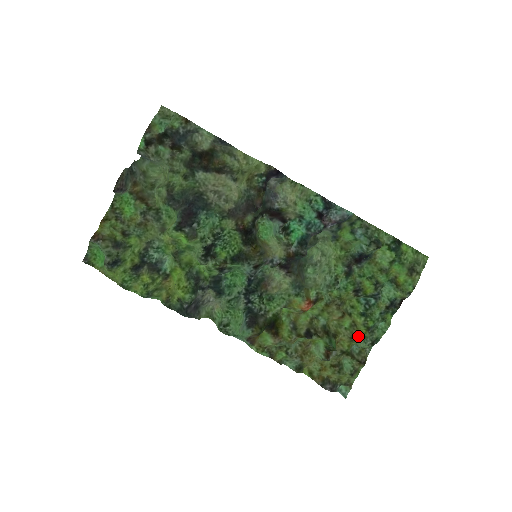
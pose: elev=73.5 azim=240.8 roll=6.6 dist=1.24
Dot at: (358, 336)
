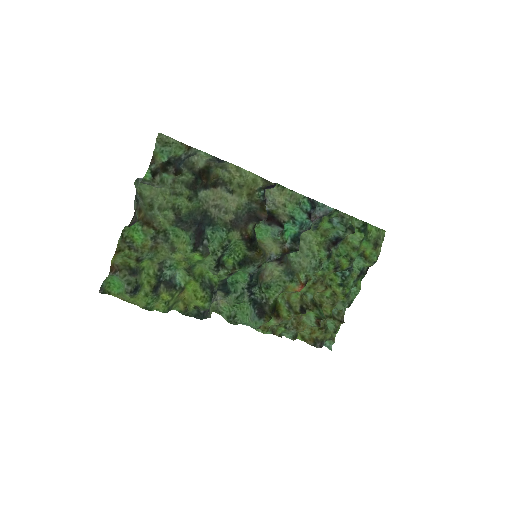
Dot at: (338, 302)
